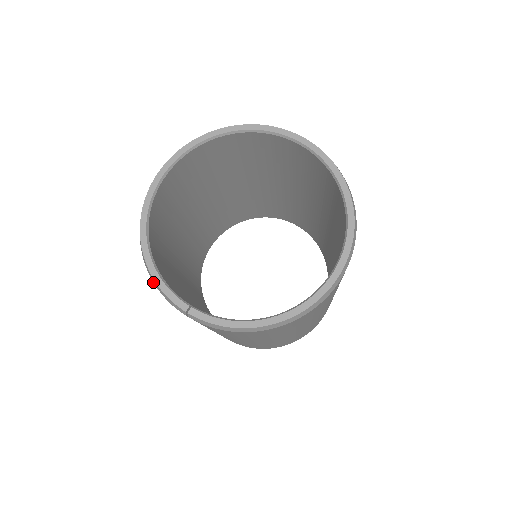
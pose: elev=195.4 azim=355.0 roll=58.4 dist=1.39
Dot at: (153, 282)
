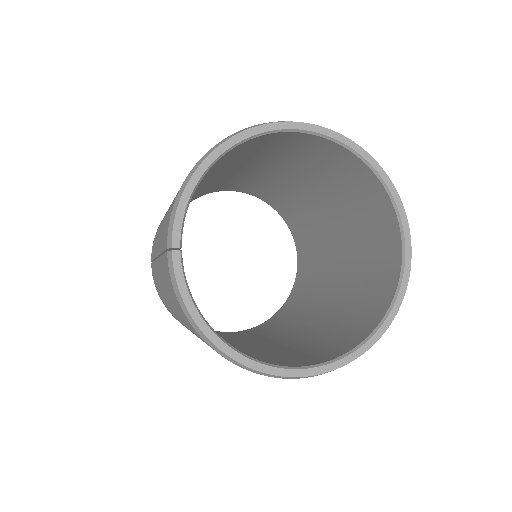
Dot at: (180, 189)
